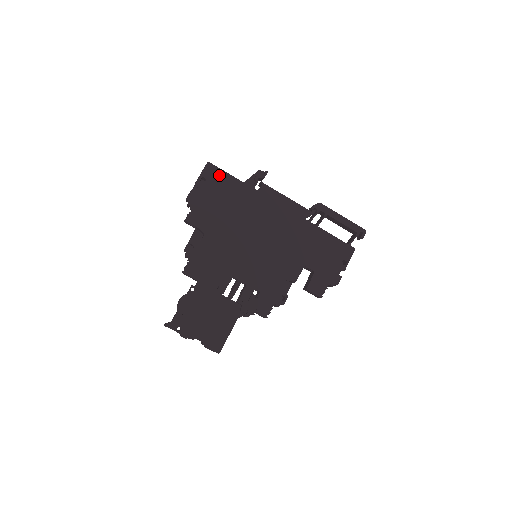
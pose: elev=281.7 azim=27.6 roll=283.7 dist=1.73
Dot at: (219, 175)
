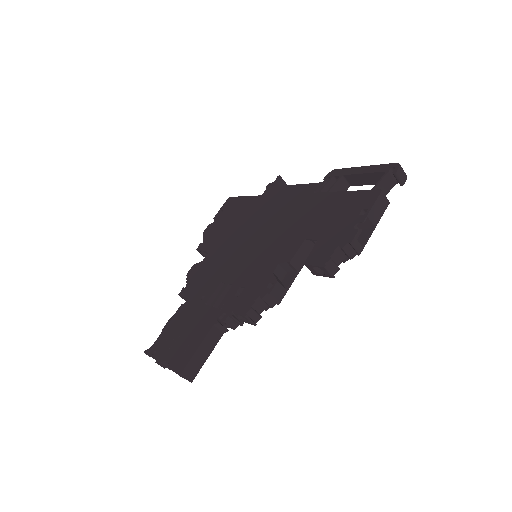
Dot at: (235, 202)
